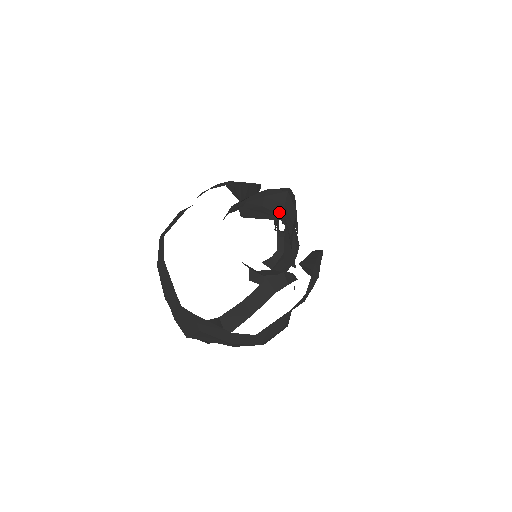
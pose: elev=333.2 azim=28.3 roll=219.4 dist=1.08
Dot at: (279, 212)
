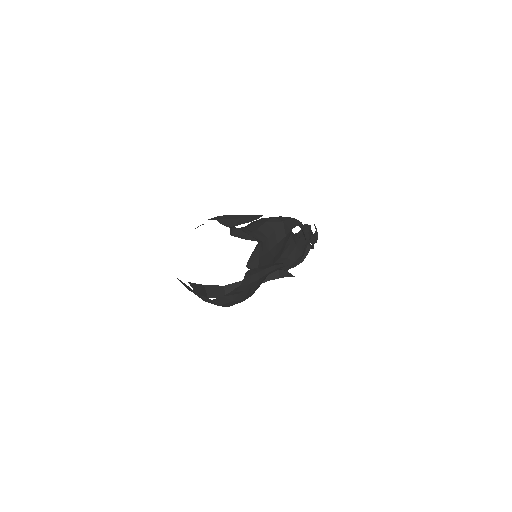
Dot at: (266, 235)
